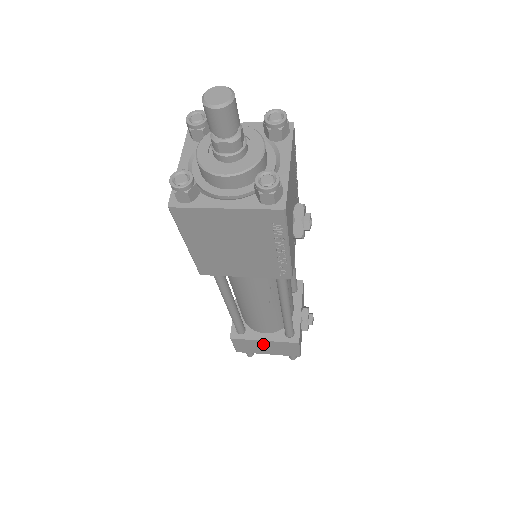
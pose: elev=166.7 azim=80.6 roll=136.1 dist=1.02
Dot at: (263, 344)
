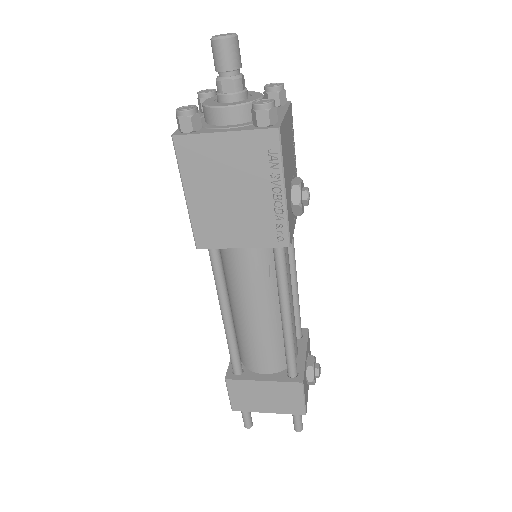
Dot at: (262, 389)
